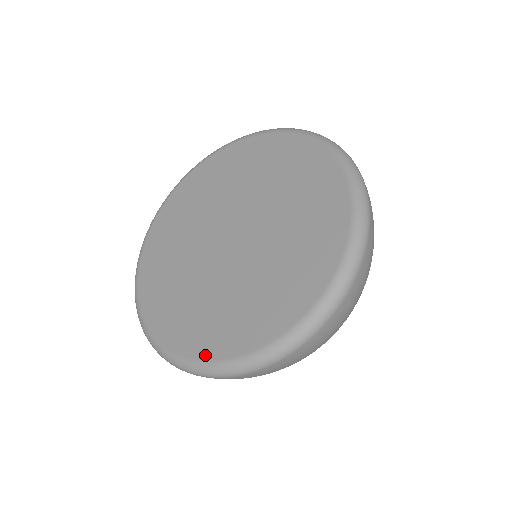
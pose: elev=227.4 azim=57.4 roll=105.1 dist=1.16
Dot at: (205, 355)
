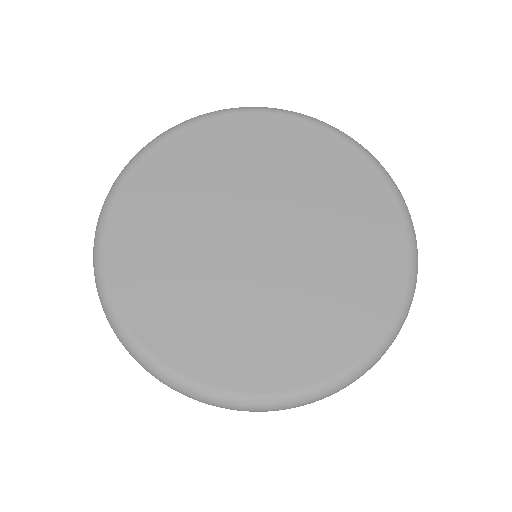
Dot at: (198, 374)
